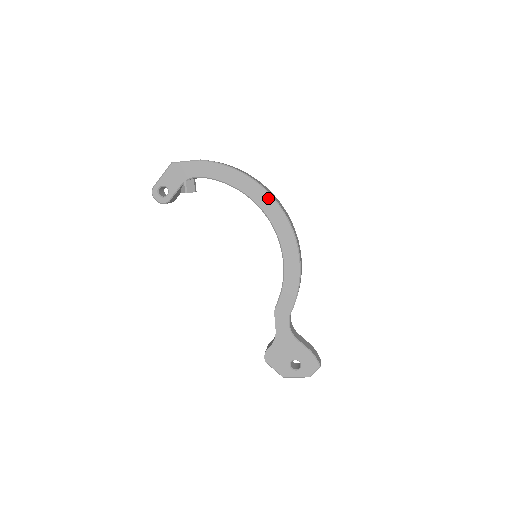
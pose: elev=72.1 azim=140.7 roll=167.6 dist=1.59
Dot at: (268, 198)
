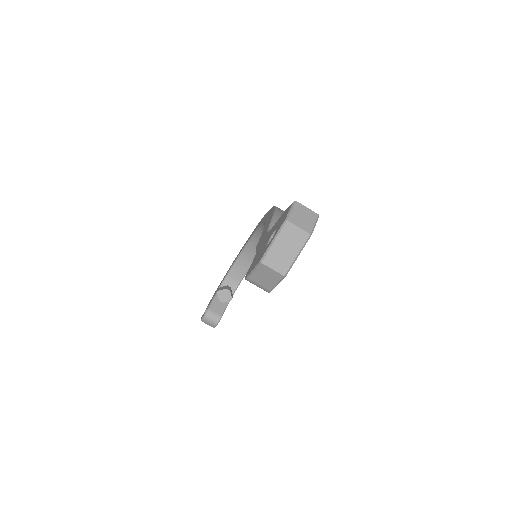
Dot at: occluded
